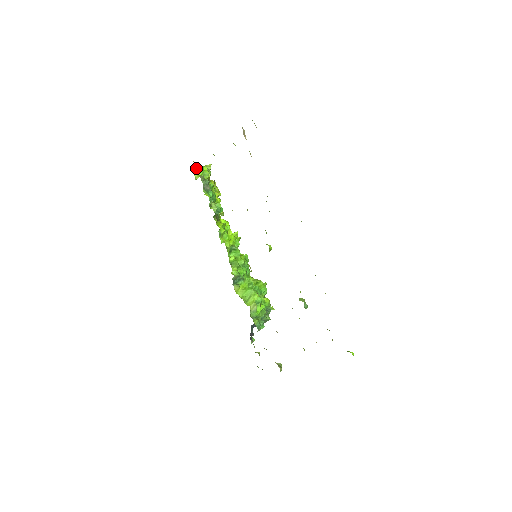
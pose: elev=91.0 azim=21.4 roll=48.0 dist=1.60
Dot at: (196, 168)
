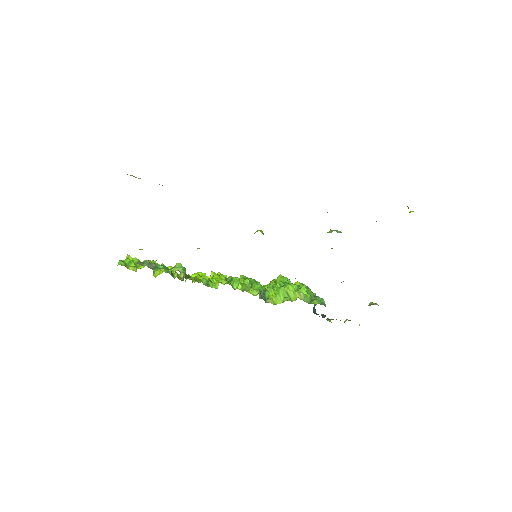
Dot at: (124, 264)
